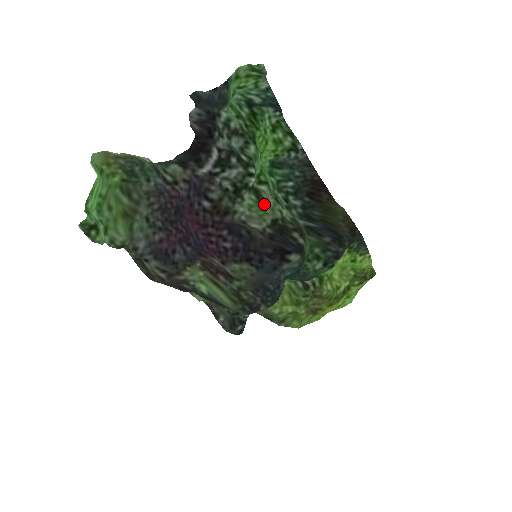
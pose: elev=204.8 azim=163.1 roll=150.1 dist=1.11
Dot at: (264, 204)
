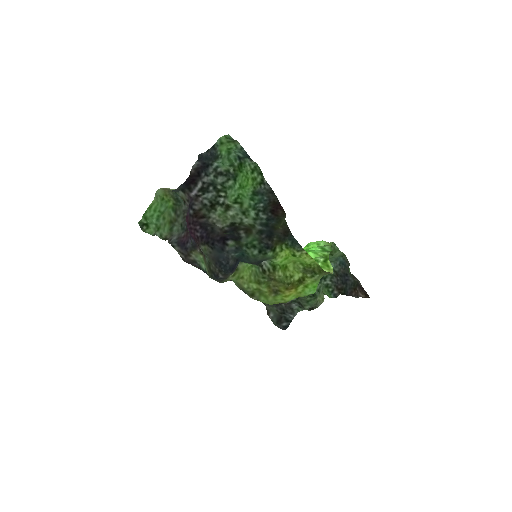
Dot at: (227, 213)
